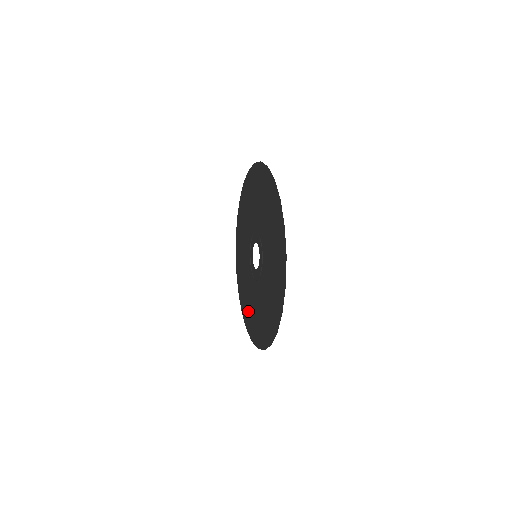
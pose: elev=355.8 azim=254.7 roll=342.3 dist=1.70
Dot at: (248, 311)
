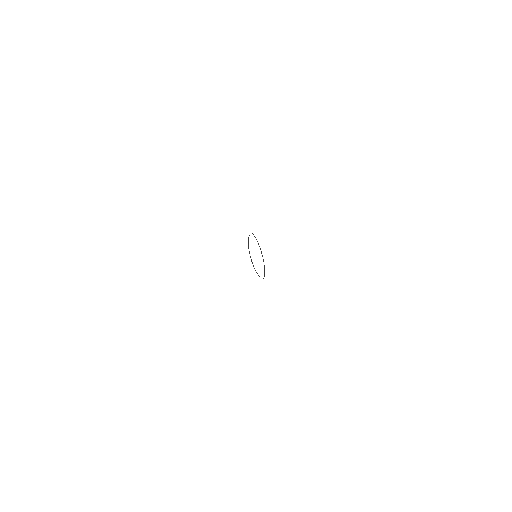
Dot at: occluded
